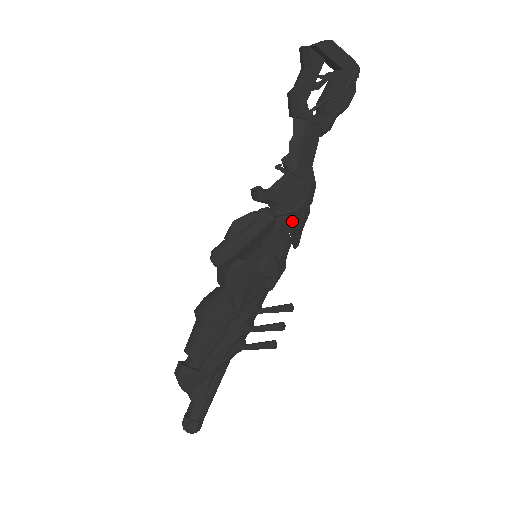
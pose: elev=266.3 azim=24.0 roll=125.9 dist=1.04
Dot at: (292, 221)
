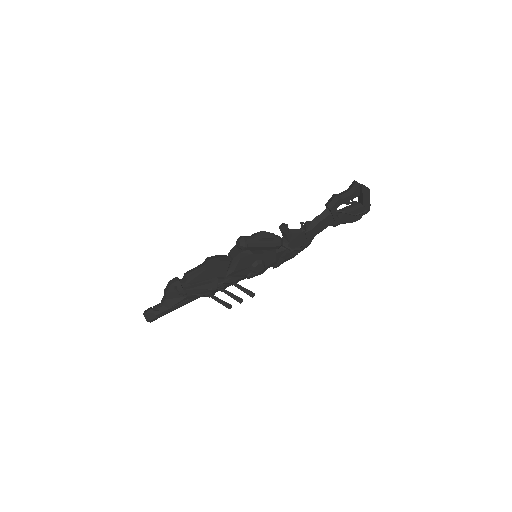
Dot at: (286, 254)
